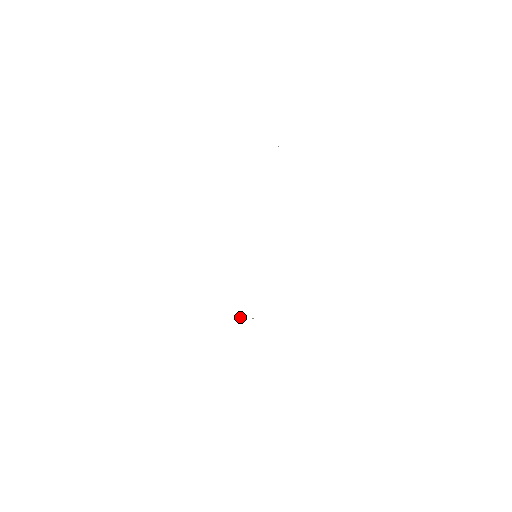
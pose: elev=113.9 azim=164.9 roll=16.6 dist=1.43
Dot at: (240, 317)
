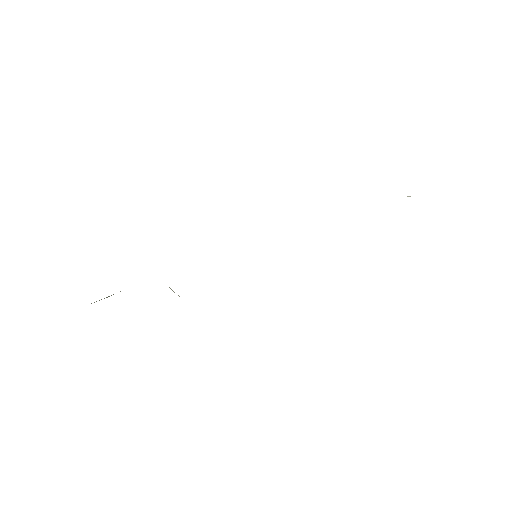
Dot at: occluded
